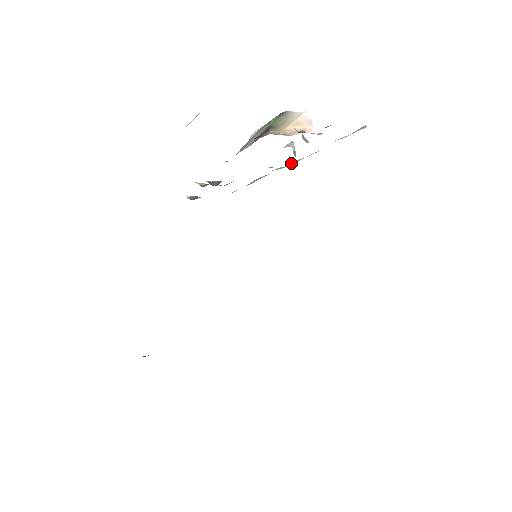
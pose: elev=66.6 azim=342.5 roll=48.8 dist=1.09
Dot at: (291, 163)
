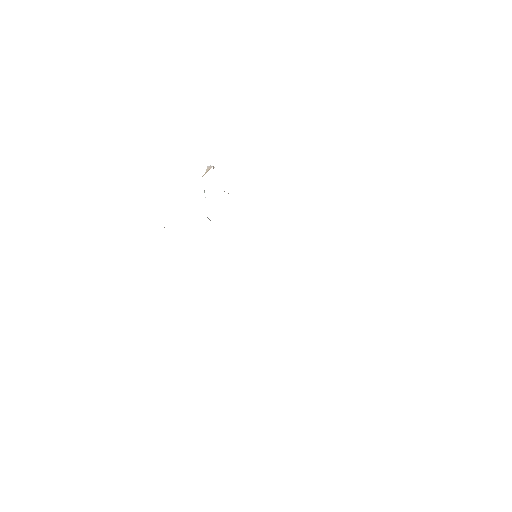
Dot at: occluded
